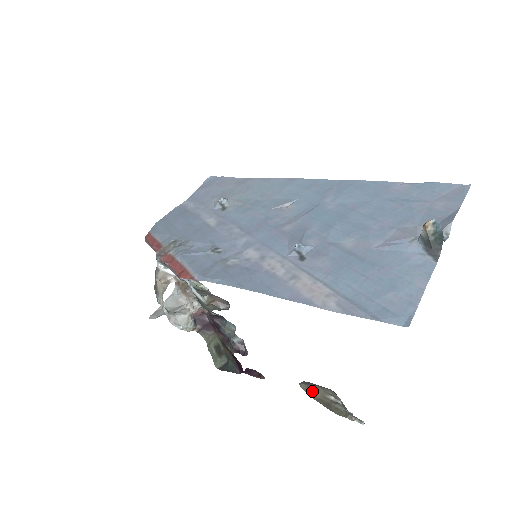
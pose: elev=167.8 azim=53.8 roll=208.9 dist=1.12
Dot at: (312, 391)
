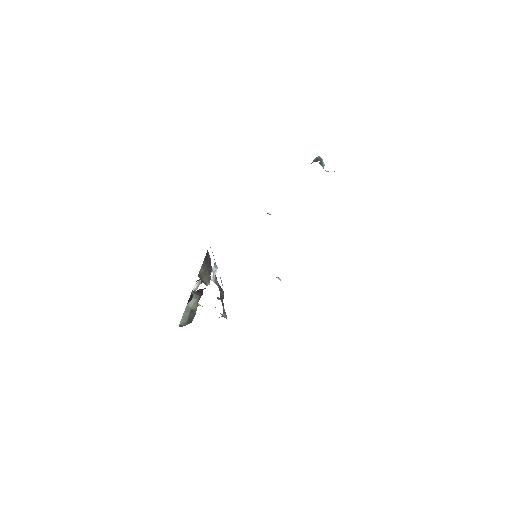
Dot at: (203, 277)
